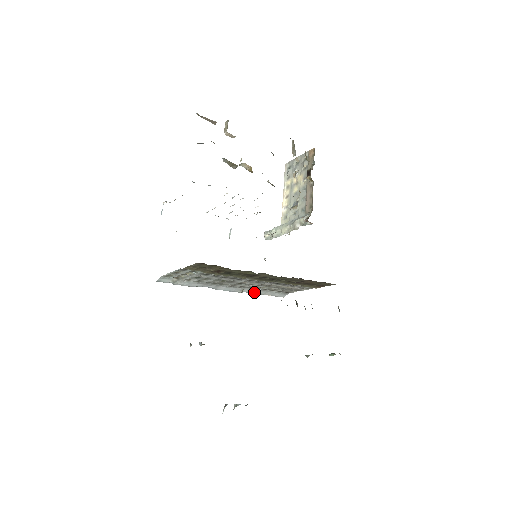
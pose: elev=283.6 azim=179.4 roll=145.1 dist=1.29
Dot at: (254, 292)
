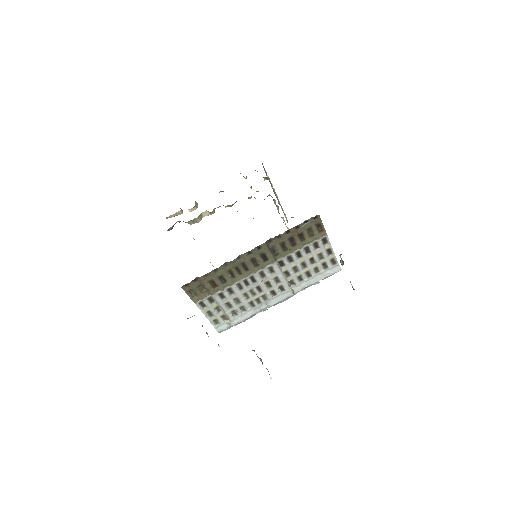
Dot at: (306, 285)
